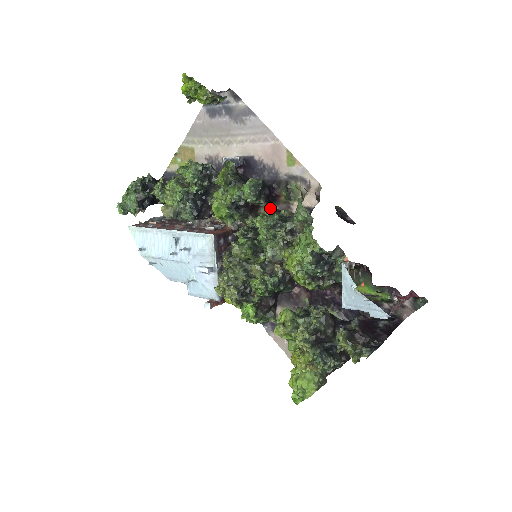
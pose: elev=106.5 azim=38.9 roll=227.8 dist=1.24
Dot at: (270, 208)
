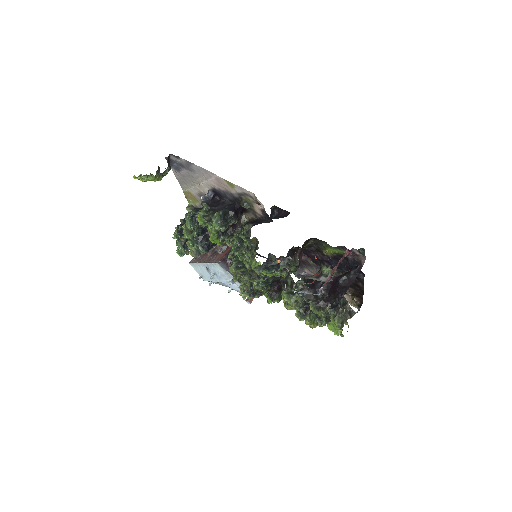
Dot at: (248, 215)
